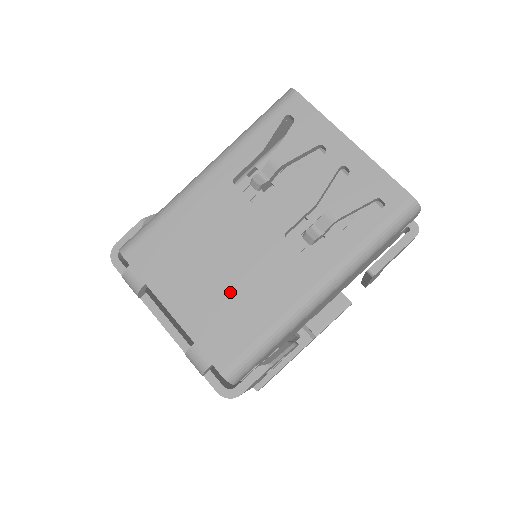
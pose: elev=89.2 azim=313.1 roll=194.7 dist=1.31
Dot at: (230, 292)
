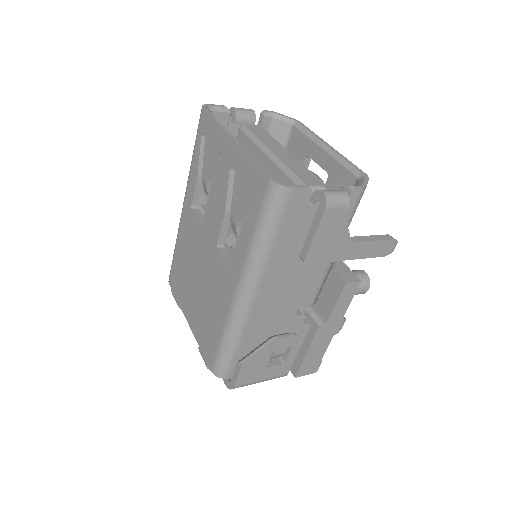
Dot at: (204, 303)
